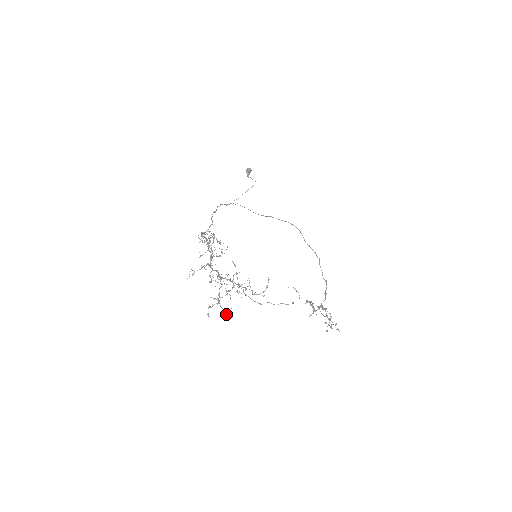
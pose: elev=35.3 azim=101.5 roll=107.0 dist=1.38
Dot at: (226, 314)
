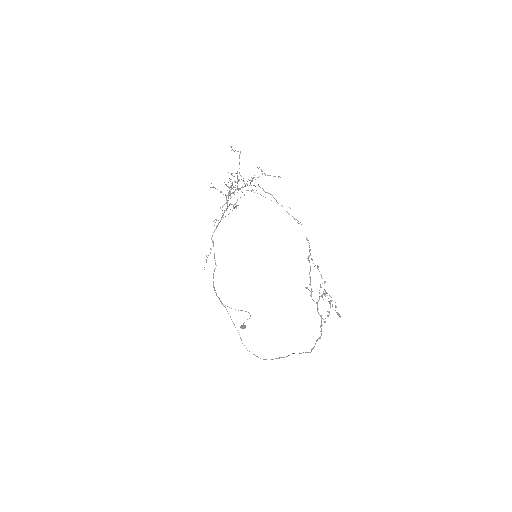
Dot at: (231, 204)
